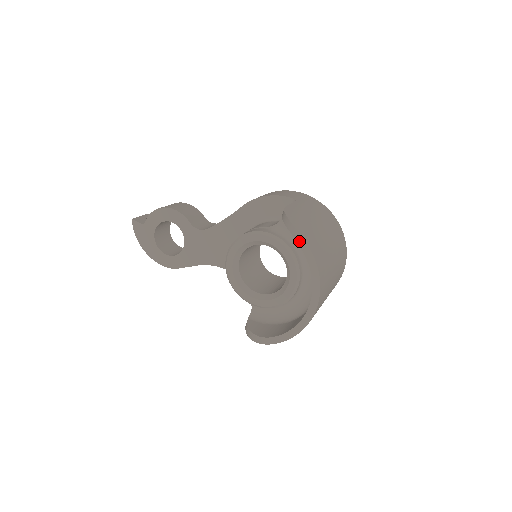
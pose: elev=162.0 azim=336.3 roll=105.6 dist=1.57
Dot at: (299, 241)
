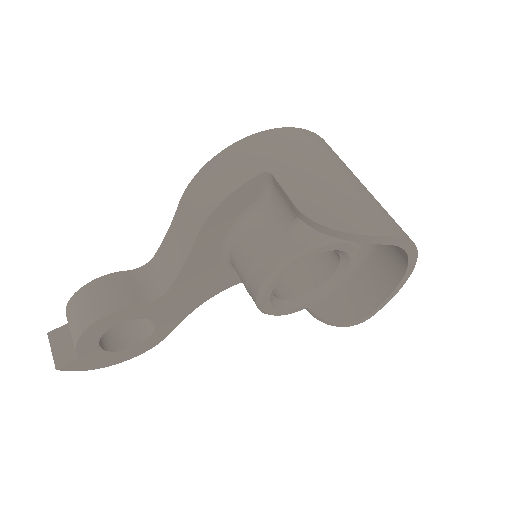
Dot at: (378, 242)
